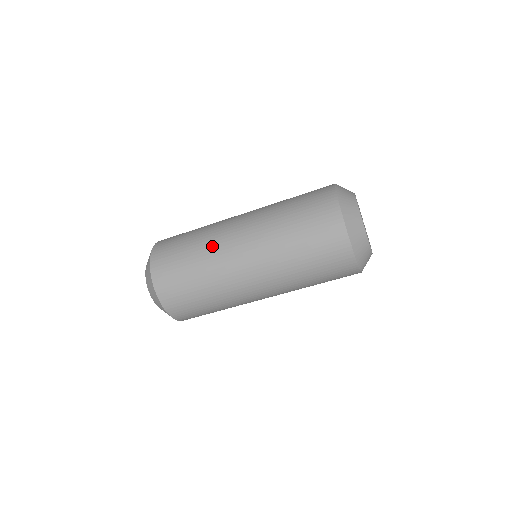
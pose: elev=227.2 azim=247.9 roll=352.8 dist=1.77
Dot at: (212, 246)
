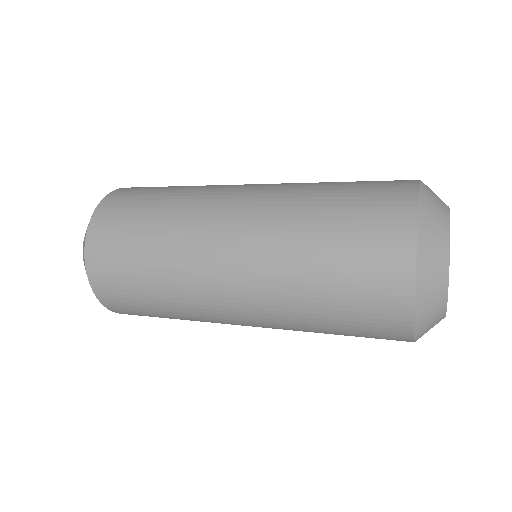
Dot at: (186, 218)
